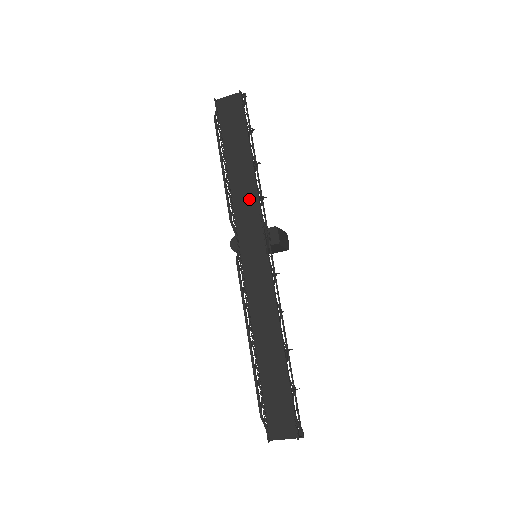
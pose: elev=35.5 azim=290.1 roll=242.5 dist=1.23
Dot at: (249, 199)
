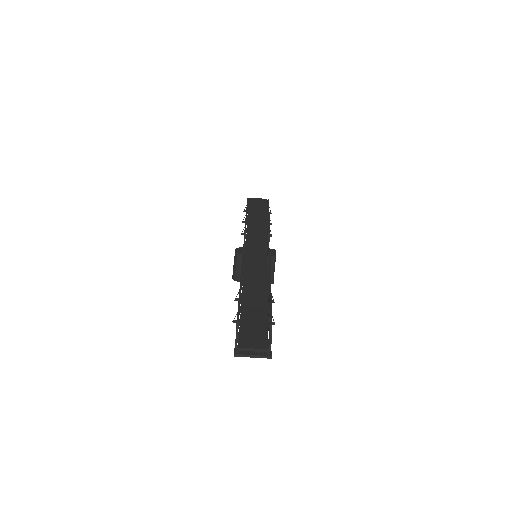
Dot at: (260, 231)
